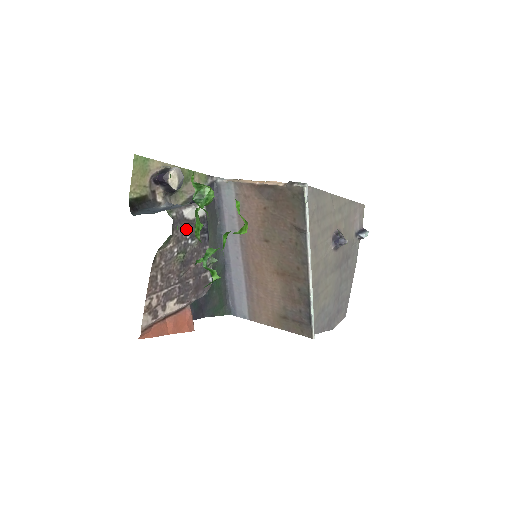
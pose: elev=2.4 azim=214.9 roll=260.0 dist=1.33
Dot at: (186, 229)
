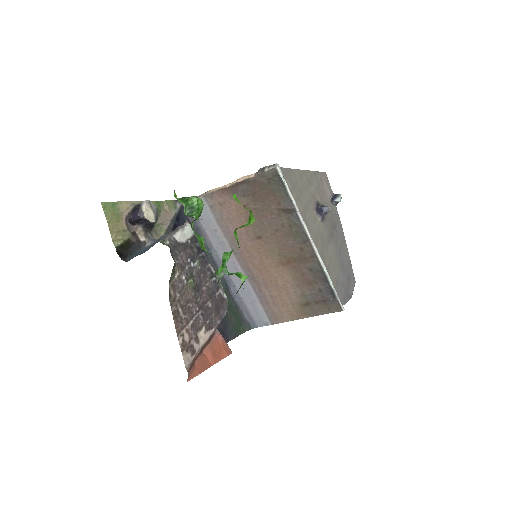
Dot at: (184, 253)
